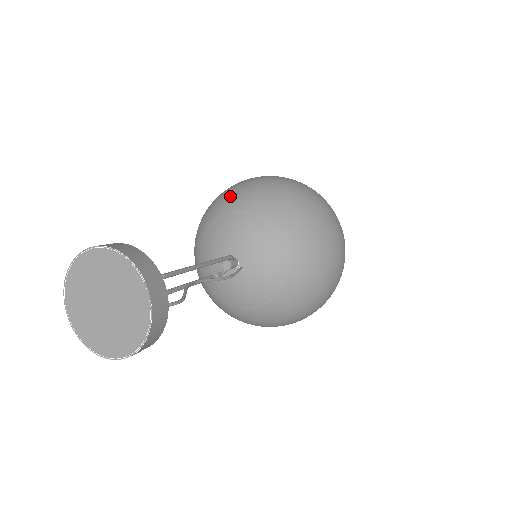
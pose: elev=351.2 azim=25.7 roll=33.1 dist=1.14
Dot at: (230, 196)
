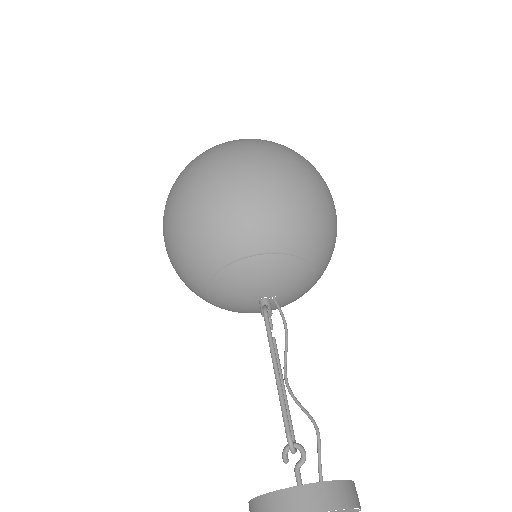
Dot at: (189, 261)
